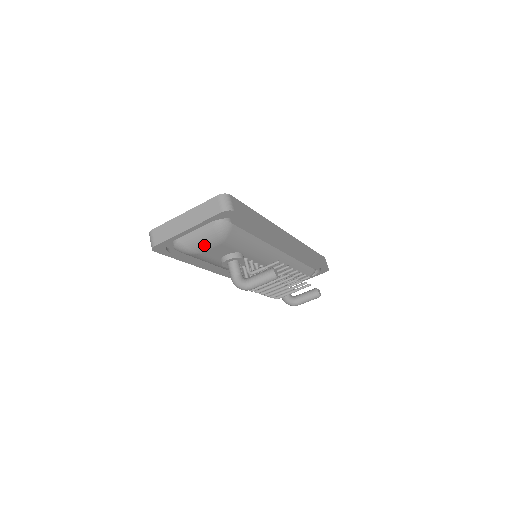
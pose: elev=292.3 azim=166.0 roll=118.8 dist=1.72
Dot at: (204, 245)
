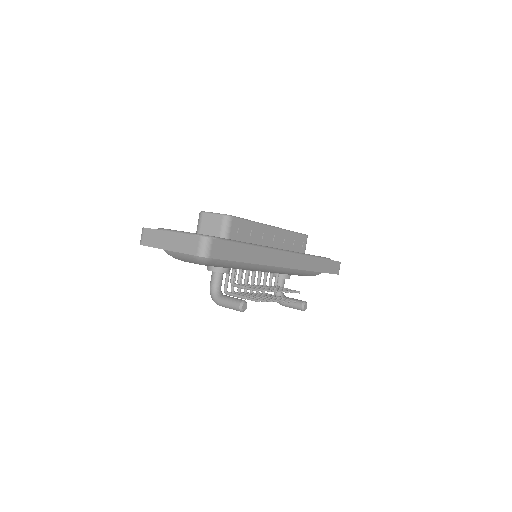
Dot at: (186, 260)
